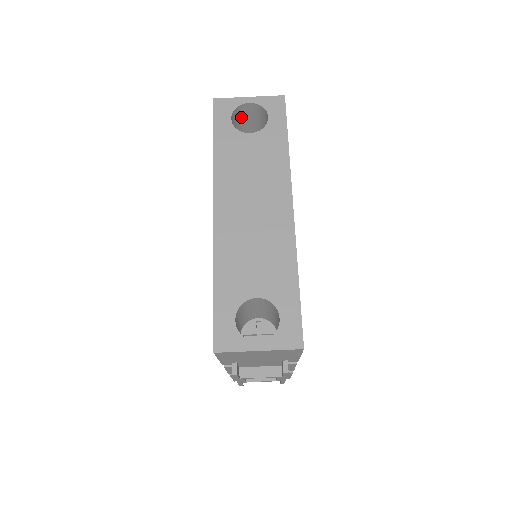
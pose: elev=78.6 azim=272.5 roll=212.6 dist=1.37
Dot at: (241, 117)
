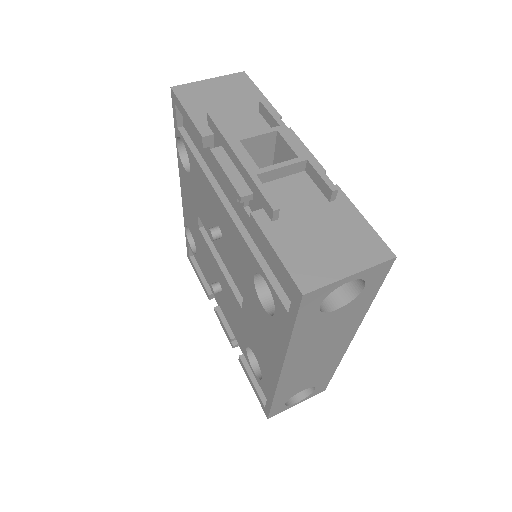
Dot at: occluded
